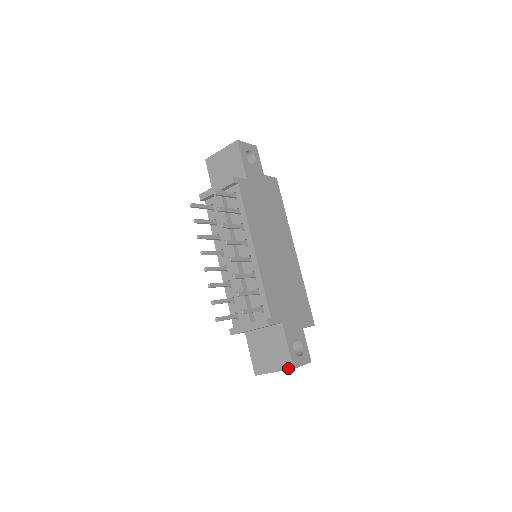
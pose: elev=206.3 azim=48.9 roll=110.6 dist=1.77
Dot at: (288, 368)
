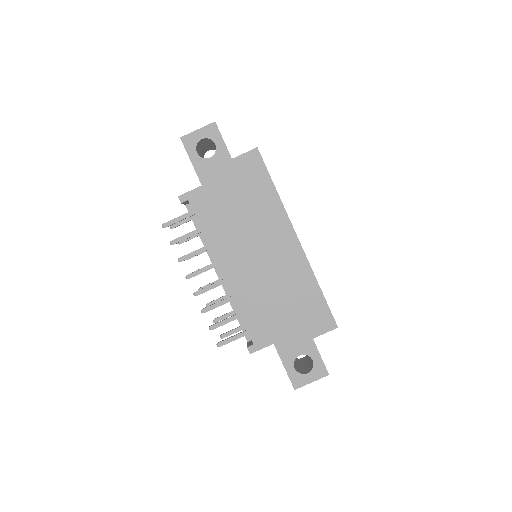
Dot at: occluded
